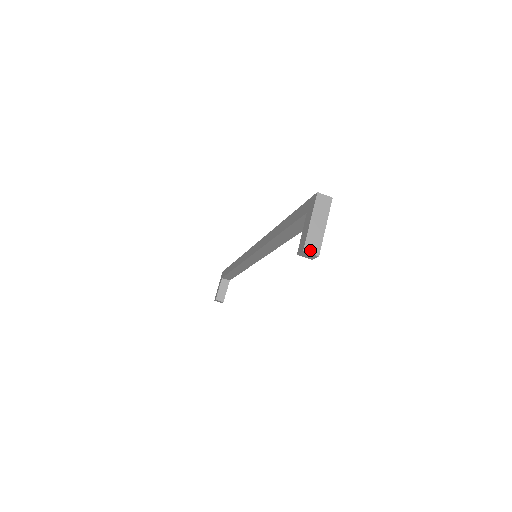
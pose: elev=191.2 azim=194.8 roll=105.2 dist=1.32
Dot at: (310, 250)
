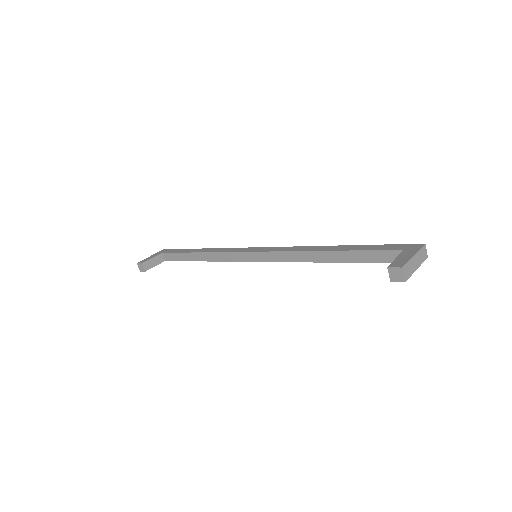
Dot at: (405, 272)
